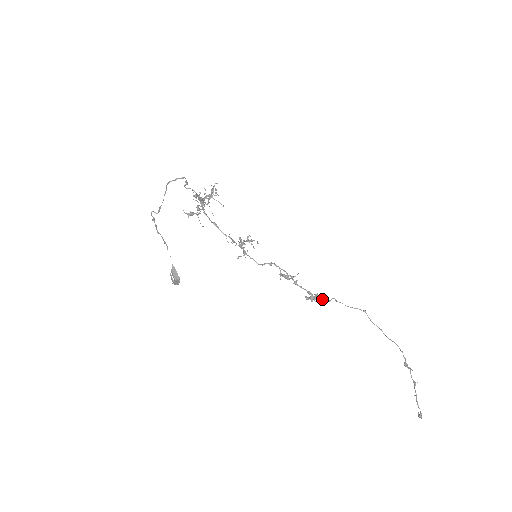
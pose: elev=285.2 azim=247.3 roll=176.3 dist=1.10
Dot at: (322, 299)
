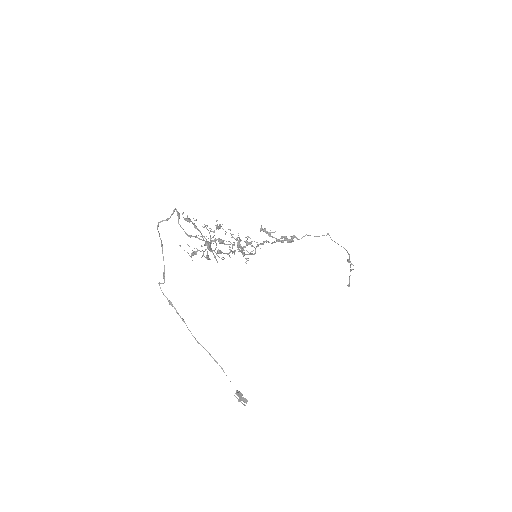
Dot at: (297, 239)
